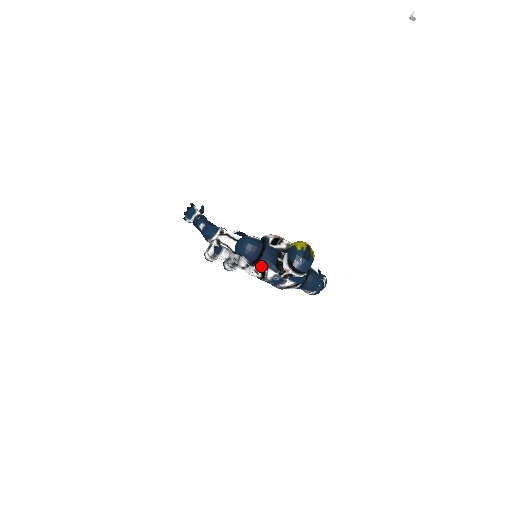
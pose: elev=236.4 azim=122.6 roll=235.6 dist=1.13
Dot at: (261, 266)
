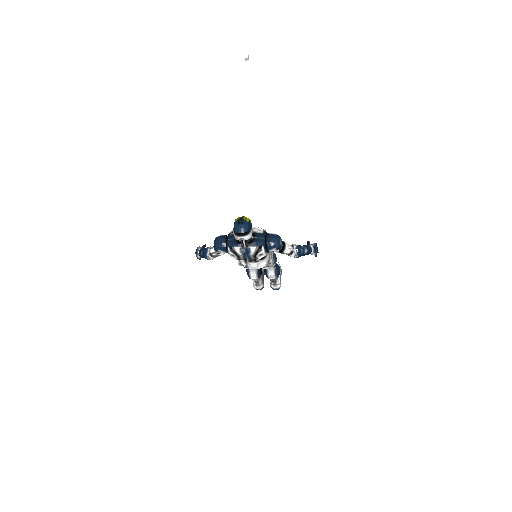
Dot at: (230, 249)
